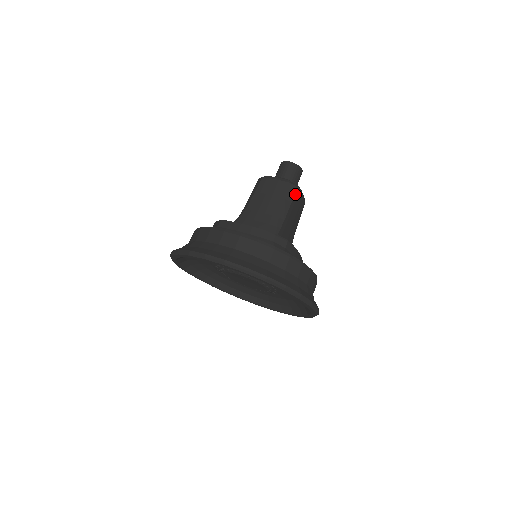
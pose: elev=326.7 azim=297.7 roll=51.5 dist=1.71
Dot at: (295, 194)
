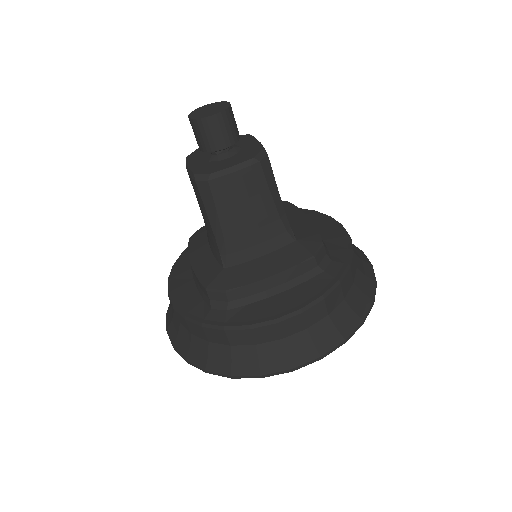
Dot at: (270, 166)
